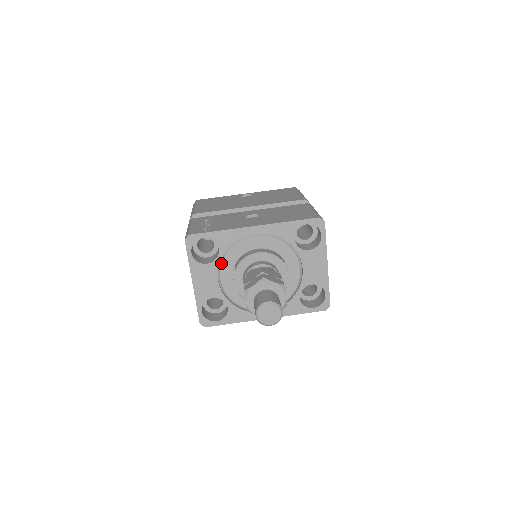
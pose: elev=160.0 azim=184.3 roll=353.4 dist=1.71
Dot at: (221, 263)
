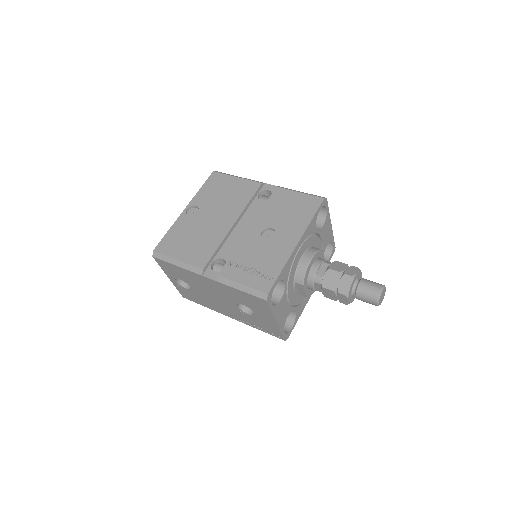
Dot at: (287, 290)
